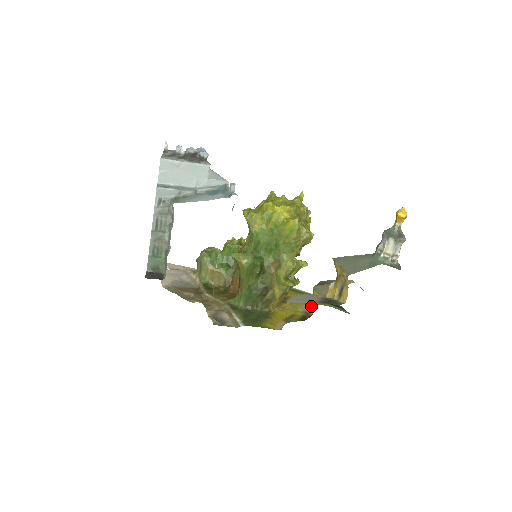
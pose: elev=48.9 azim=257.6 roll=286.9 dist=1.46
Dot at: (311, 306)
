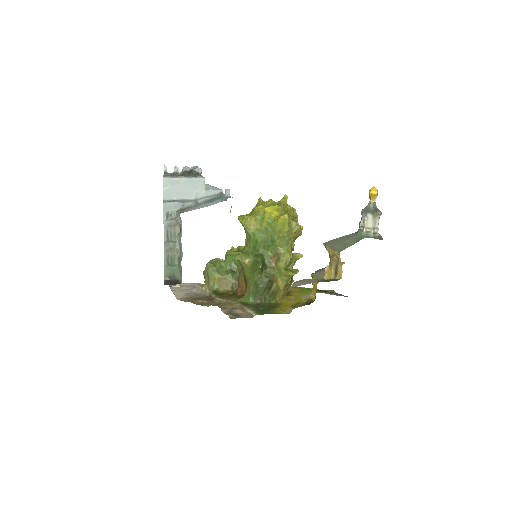
Dot at: (312, 292)
